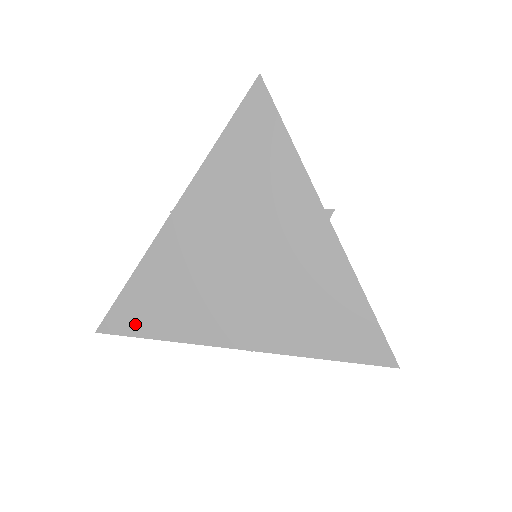
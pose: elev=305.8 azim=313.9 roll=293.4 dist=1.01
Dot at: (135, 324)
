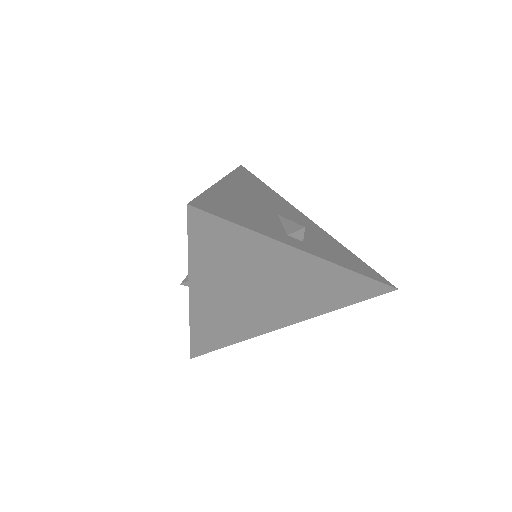
Dot at: (212, 346)
